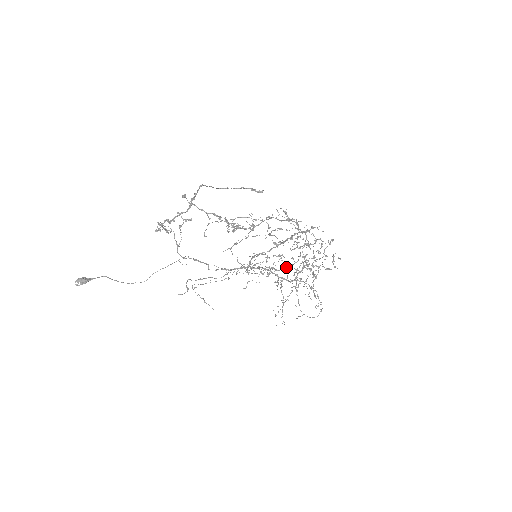
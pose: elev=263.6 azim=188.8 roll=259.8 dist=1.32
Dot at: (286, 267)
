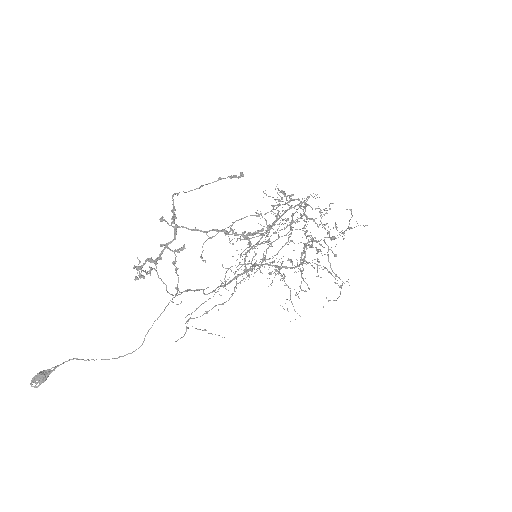
Dot at: (278, 252)
